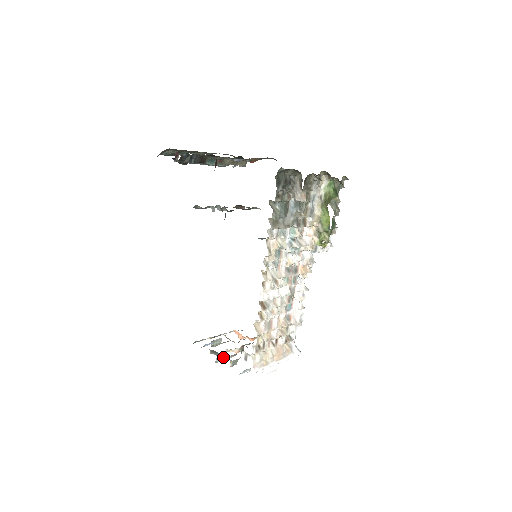
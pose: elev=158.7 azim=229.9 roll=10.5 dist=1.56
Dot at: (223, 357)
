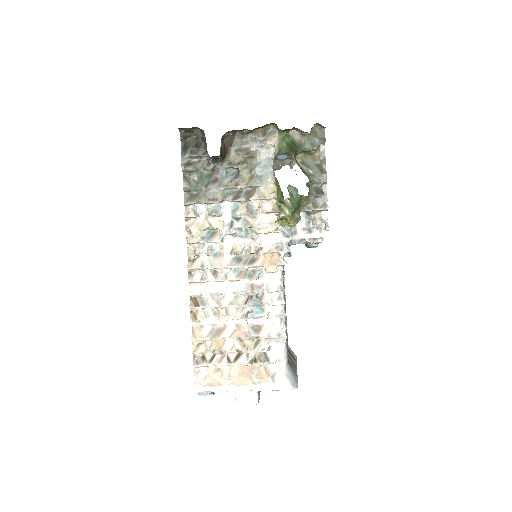
Dot at: occluded
